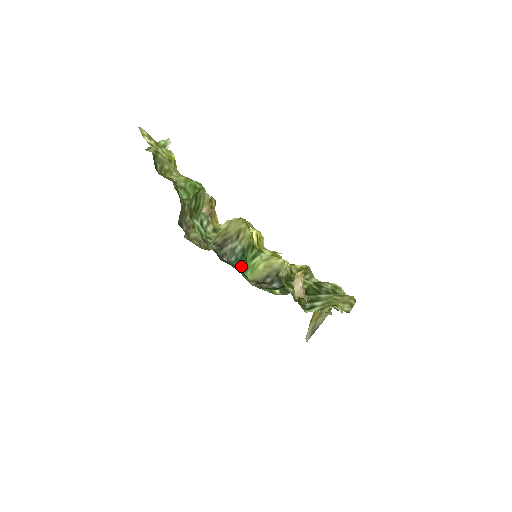
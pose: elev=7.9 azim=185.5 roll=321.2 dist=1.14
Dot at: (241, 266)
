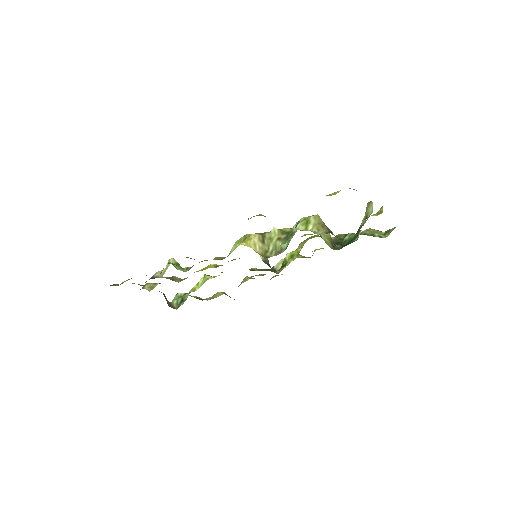
Dot at: occluded
